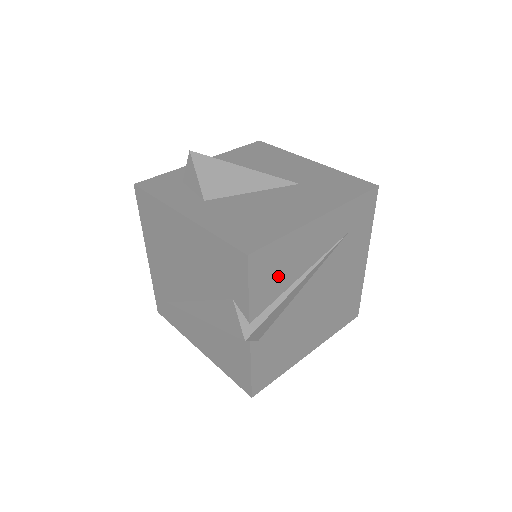
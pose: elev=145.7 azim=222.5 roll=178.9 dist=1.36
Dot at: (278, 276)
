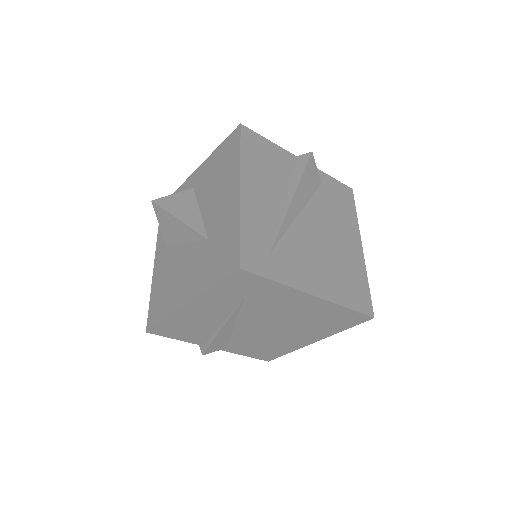
Dot at: (193, 330)
